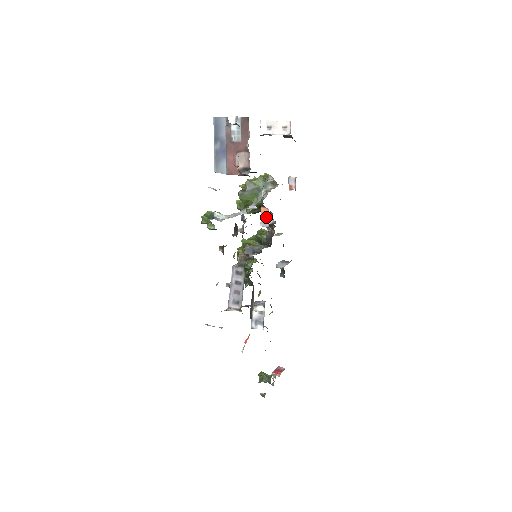
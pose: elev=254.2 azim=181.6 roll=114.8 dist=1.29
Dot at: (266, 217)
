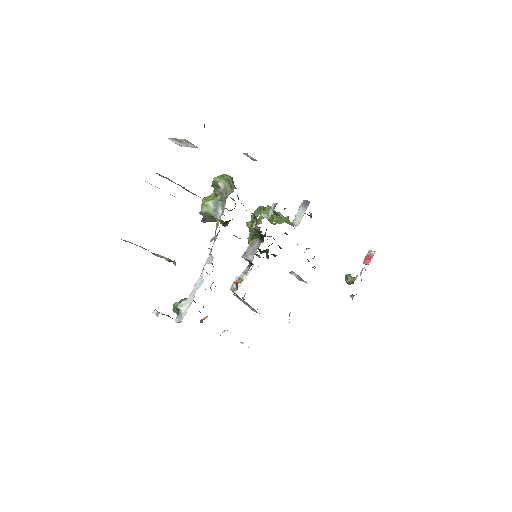
Dot at: (236, 236)
